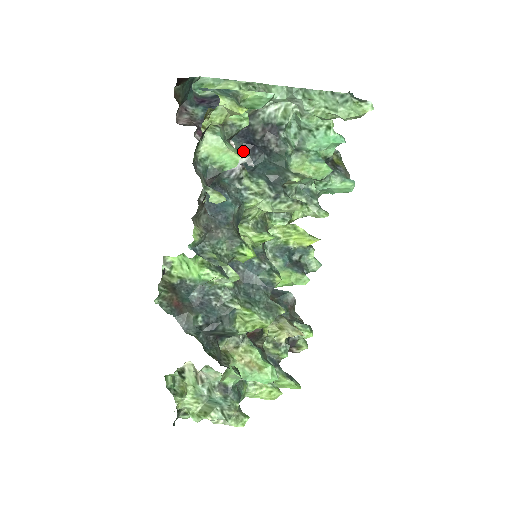
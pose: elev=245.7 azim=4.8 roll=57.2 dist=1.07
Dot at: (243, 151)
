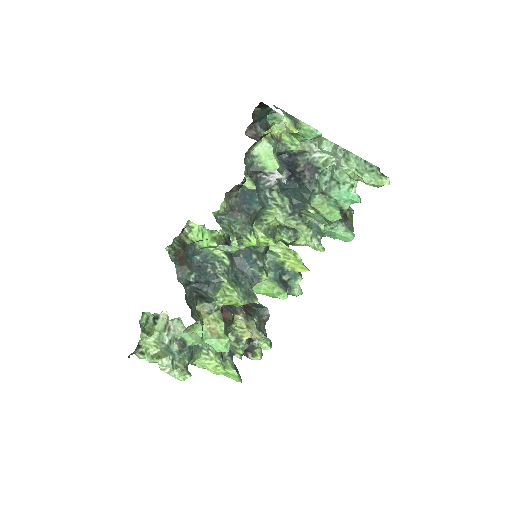
Dot at: (283, 174)
